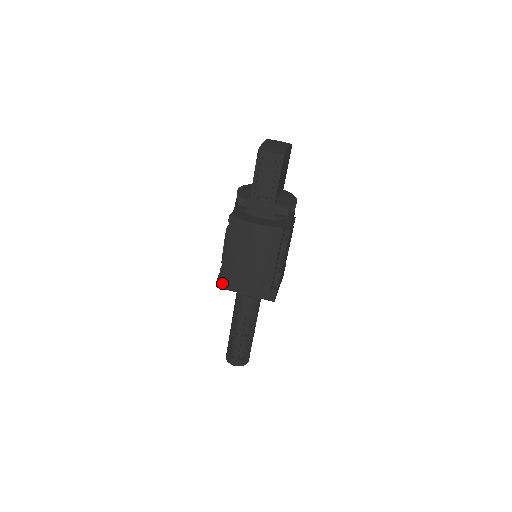
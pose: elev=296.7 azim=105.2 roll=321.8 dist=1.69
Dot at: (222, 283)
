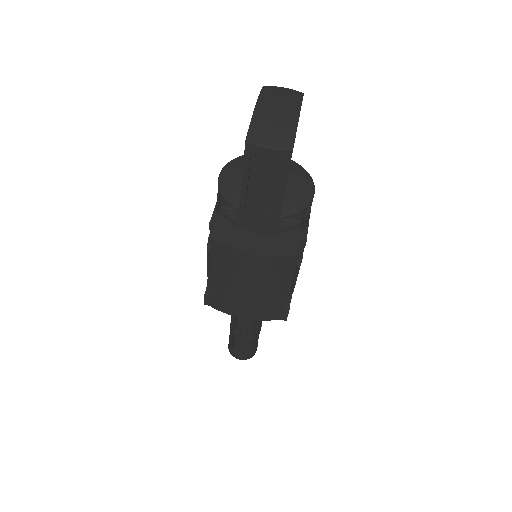
Dot at: occluded
